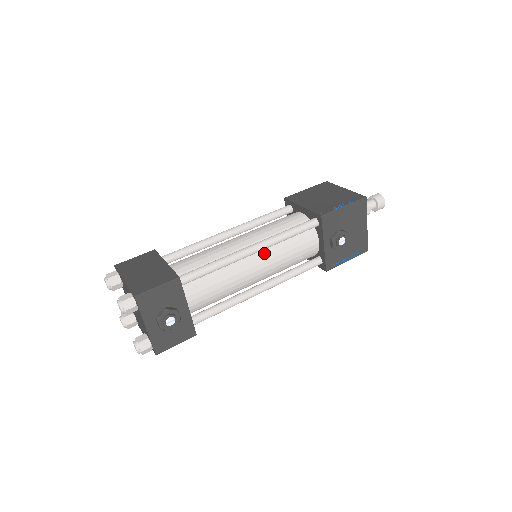
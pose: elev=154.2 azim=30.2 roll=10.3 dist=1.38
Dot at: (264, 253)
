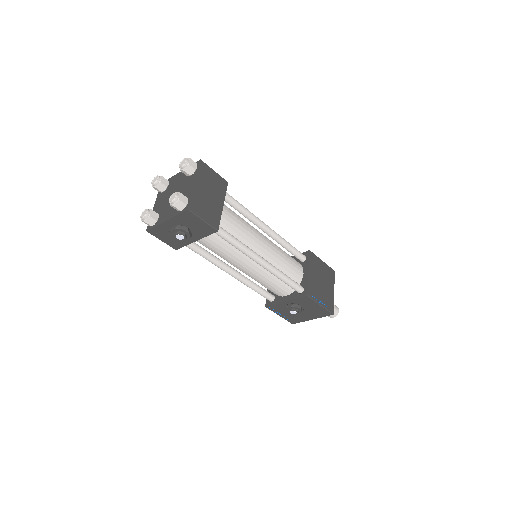
Dot at: (262, 268)
